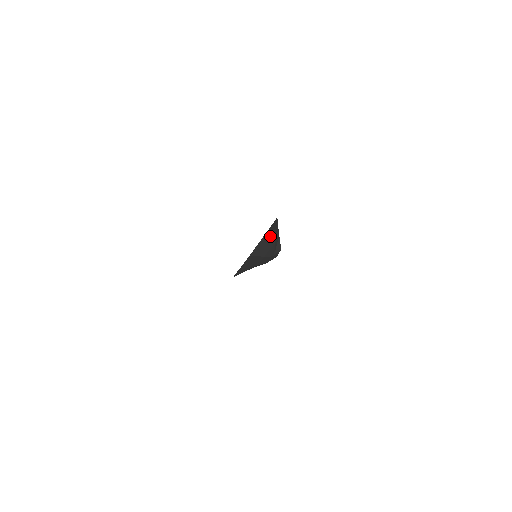
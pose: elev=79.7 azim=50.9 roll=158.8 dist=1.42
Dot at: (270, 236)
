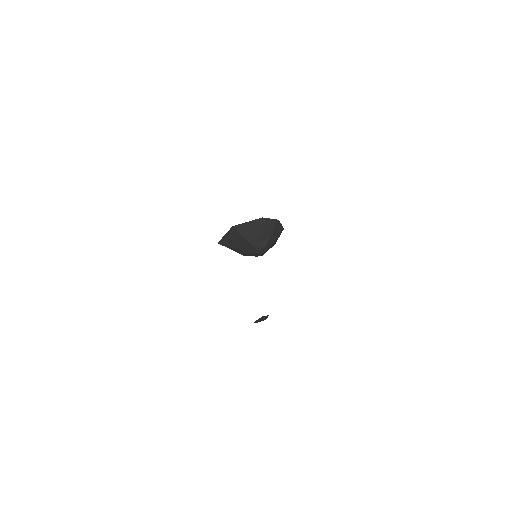
Dot at: (259, 225)
